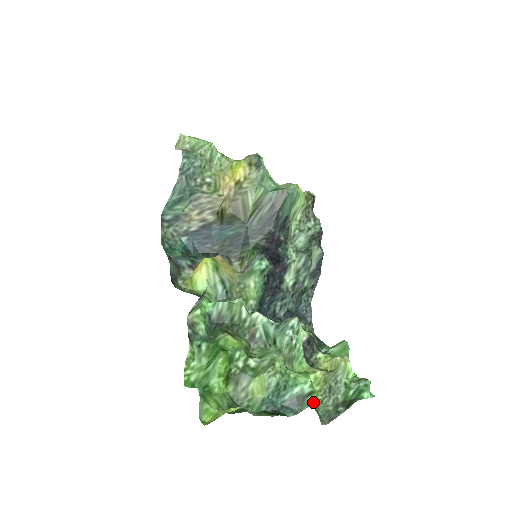
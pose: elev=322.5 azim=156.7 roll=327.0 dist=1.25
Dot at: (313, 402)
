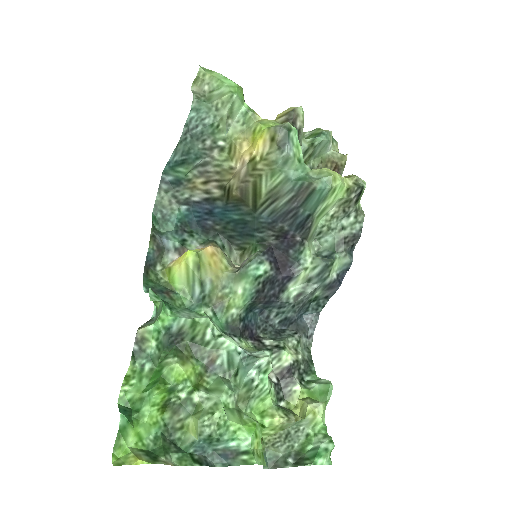
Dot at: (245, 463)
